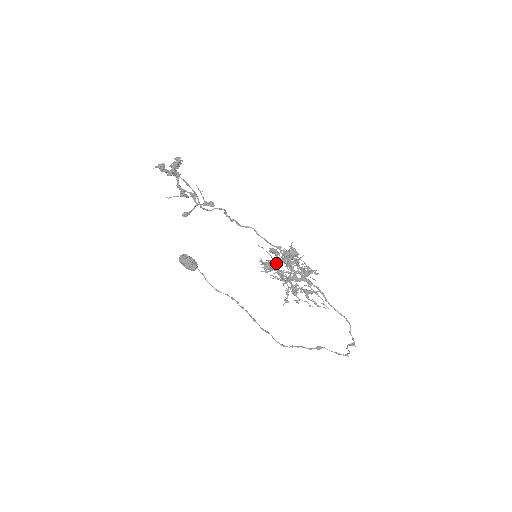
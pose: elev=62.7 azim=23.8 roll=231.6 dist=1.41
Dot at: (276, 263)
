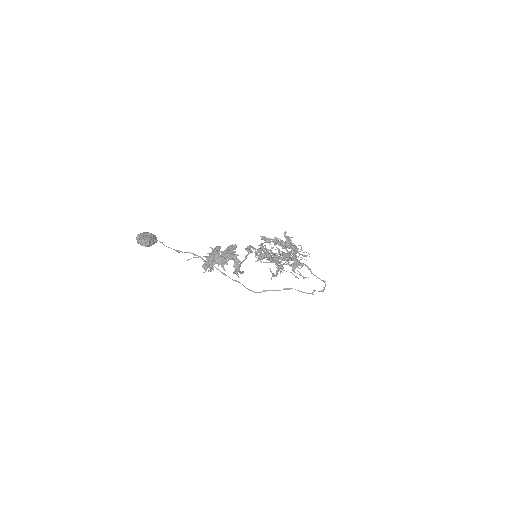
Dot at: (263, 243)
